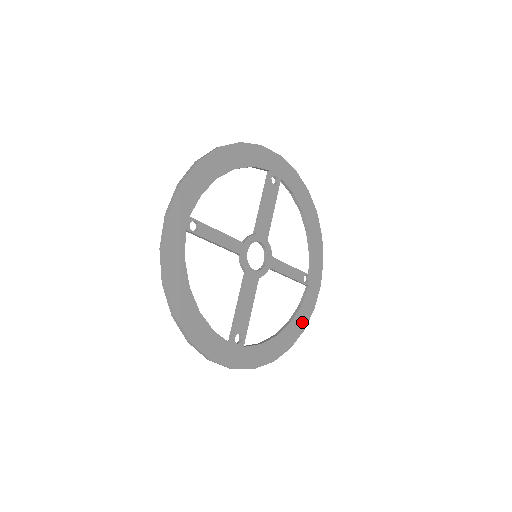
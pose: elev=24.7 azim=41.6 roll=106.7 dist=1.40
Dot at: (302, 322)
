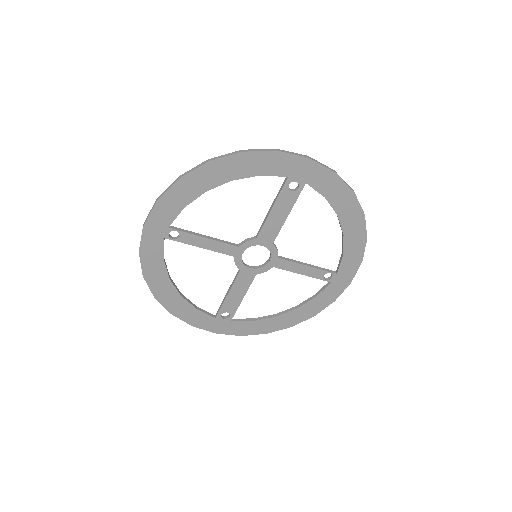
Dot at: (313, 310)
